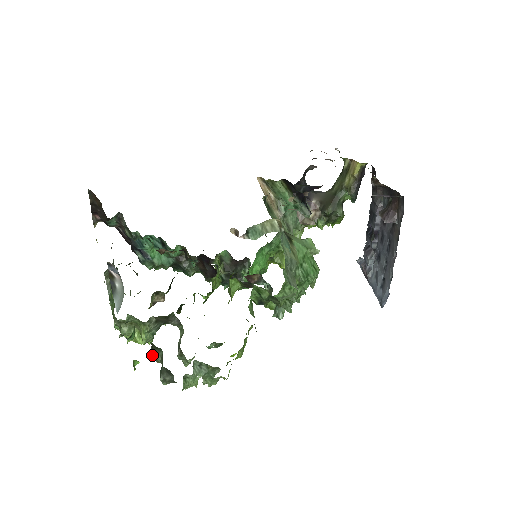
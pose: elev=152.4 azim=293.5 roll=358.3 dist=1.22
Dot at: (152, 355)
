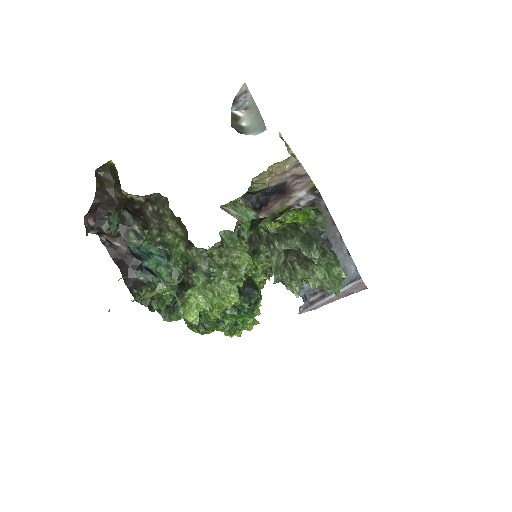
Dot at: (279, 245)
